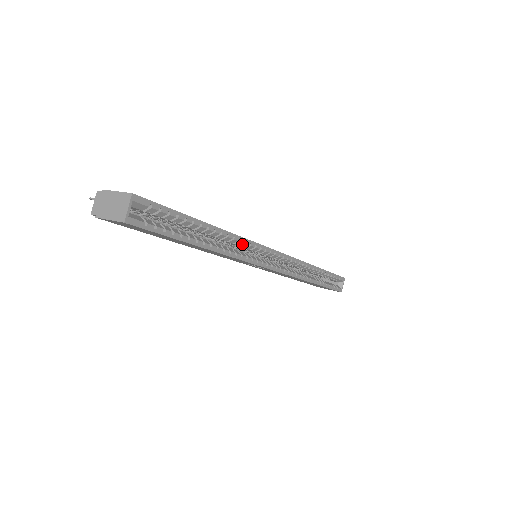
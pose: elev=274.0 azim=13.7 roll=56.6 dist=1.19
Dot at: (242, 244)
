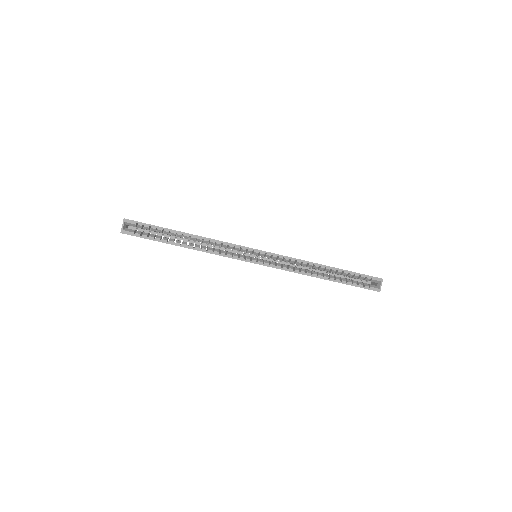
Dot at: (222, 245)
